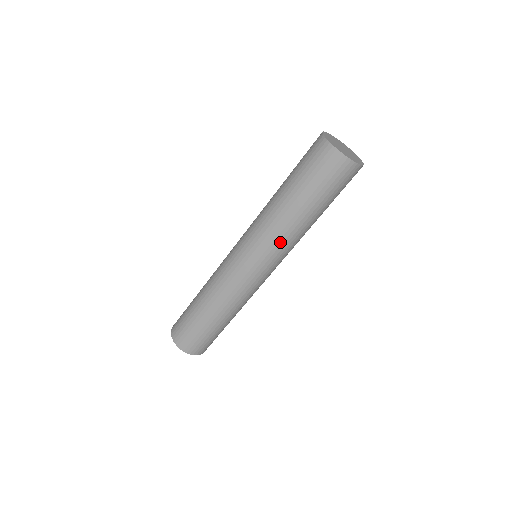
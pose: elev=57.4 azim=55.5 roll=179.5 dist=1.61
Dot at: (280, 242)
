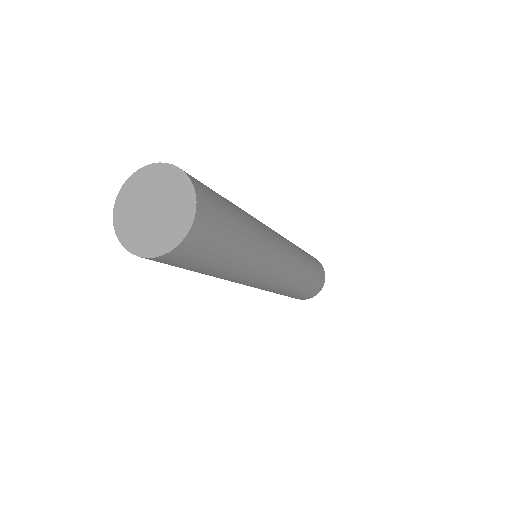
Dot at: (245, 279)
